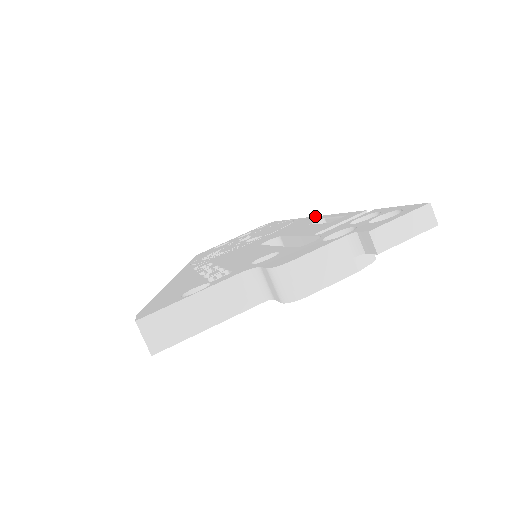
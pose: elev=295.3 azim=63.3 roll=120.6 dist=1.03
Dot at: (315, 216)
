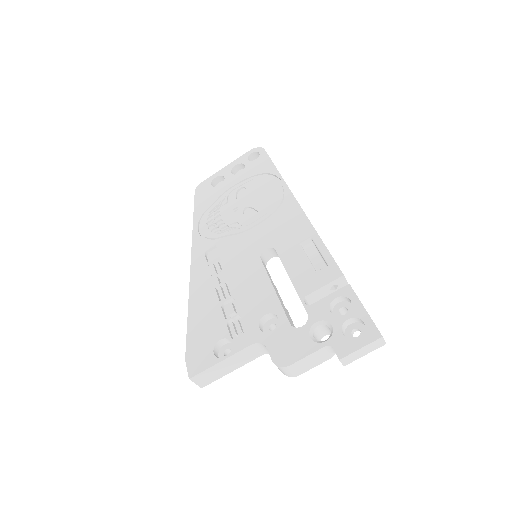
Dot at: (304, 212)
